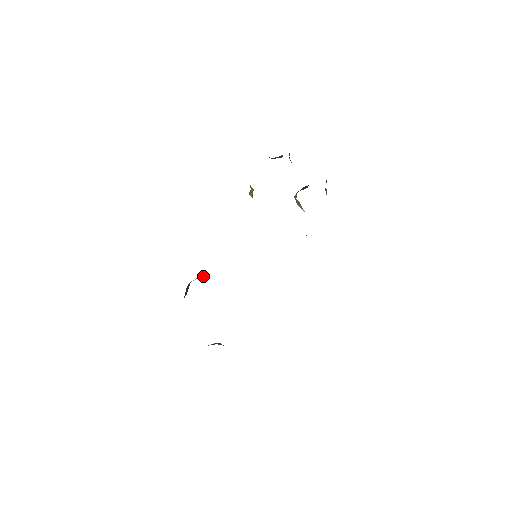
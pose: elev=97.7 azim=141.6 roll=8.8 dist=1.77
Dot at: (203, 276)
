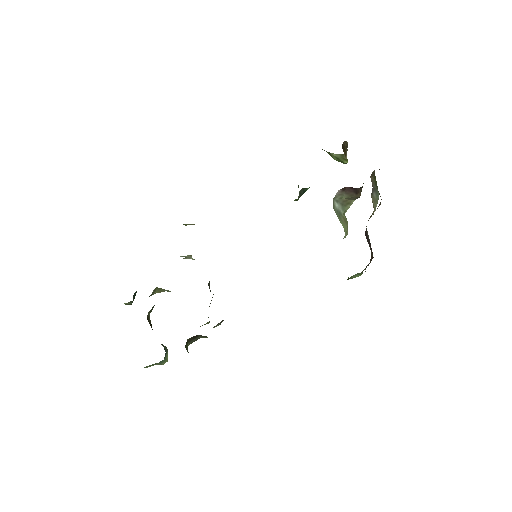
Dot at: (192, 258)
